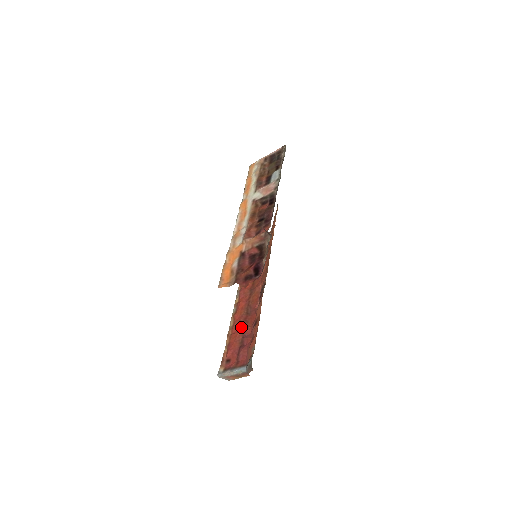
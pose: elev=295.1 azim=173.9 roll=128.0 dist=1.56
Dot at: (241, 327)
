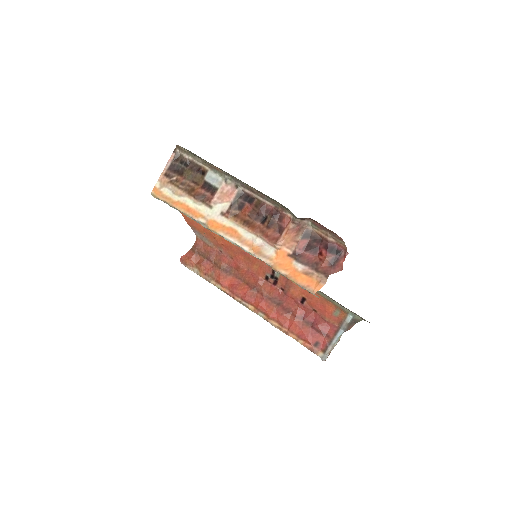
Dot at: (290, 316)
